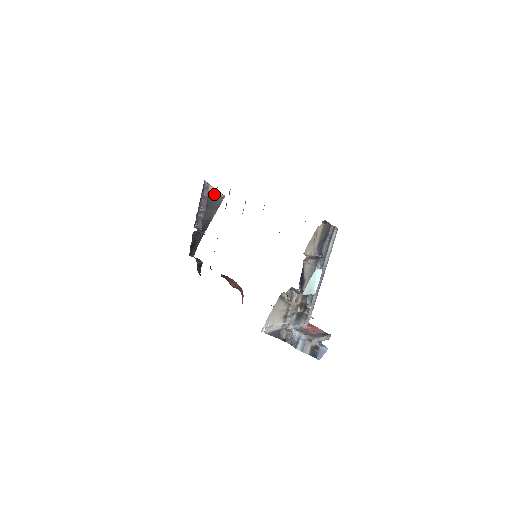
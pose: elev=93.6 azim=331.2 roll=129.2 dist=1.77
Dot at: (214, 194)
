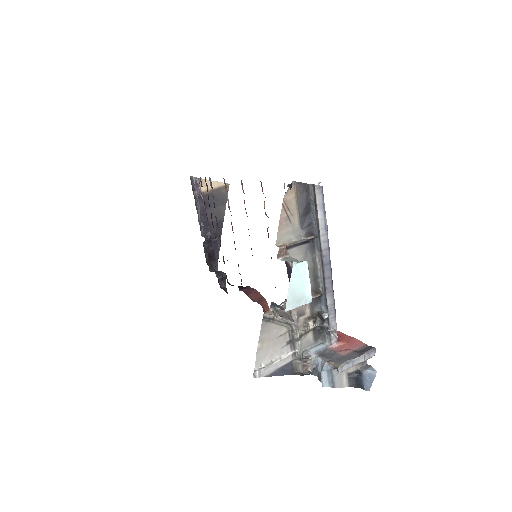
Dot at: occluded
